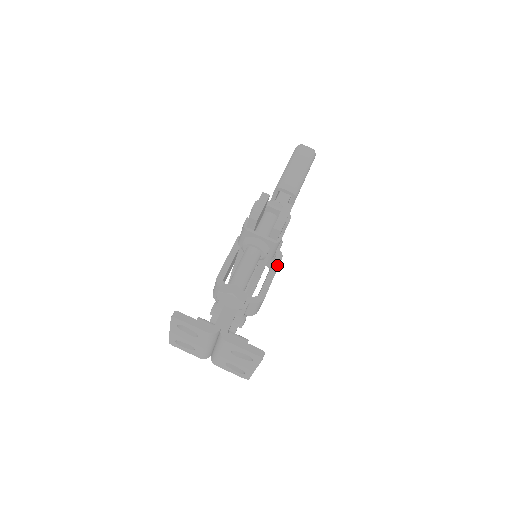
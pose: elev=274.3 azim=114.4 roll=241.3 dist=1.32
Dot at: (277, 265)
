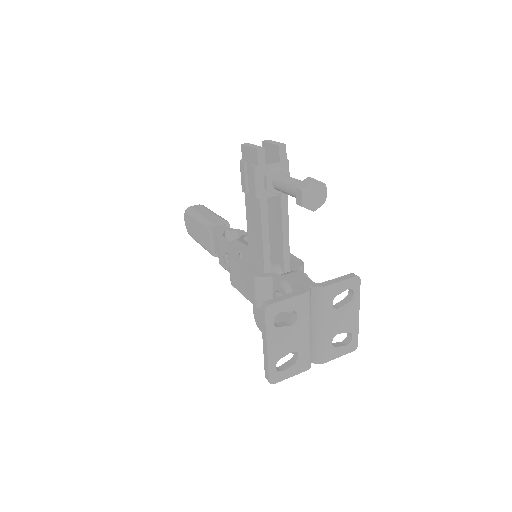
Dot at: occluded
